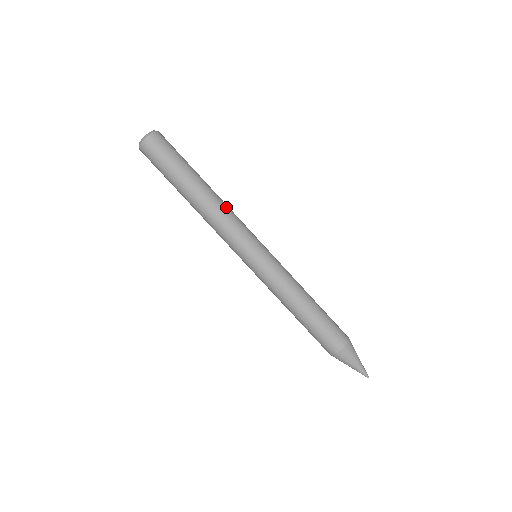
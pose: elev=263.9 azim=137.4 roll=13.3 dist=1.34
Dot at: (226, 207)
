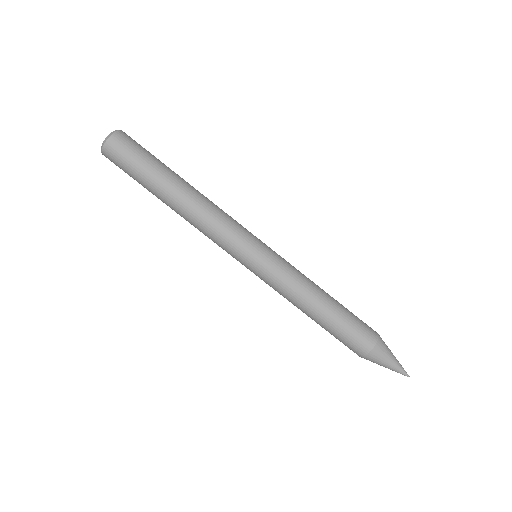
Dot at: (205, 214)
